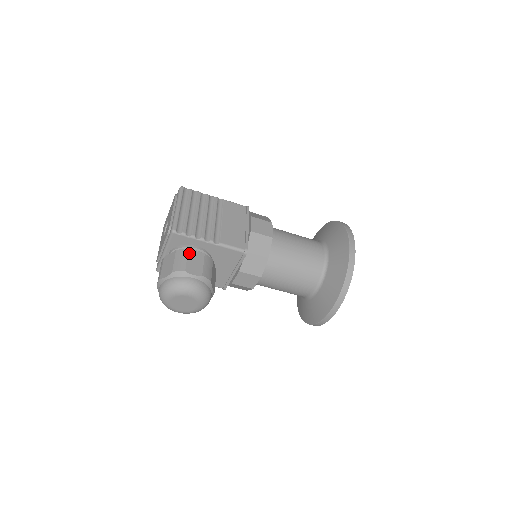
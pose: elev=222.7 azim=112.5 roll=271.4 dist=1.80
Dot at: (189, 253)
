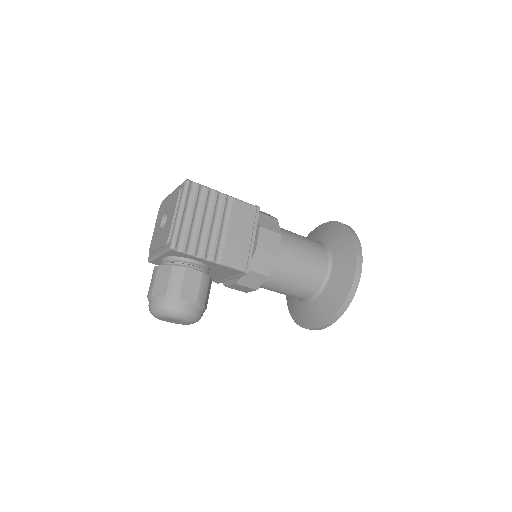
Dot at: (186, 273)
